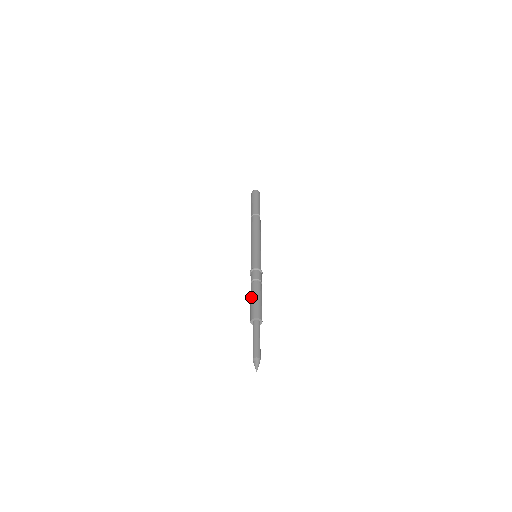
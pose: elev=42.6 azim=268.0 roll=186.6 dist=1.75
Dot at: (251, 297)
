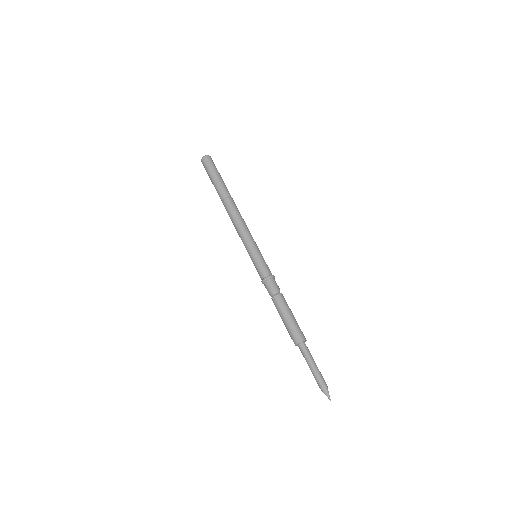
Dot at: (285, 314)
